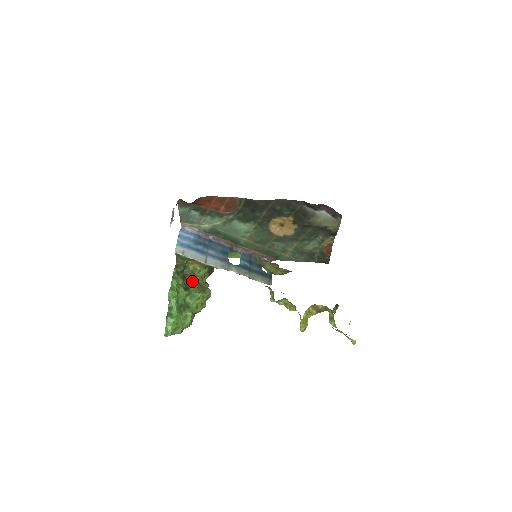
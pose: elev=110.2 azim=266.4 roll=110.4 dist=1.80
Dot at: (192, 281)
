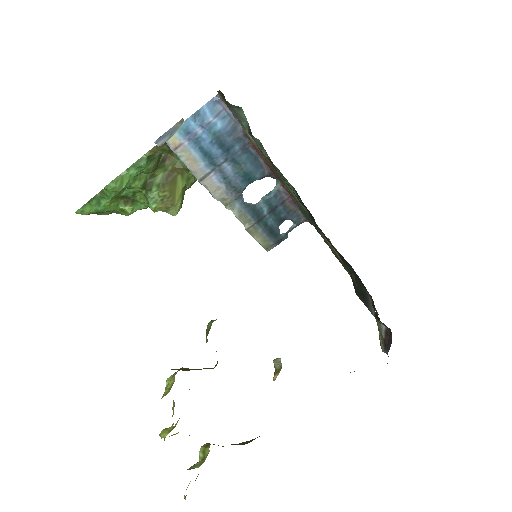
Dot at: (168, 177)
